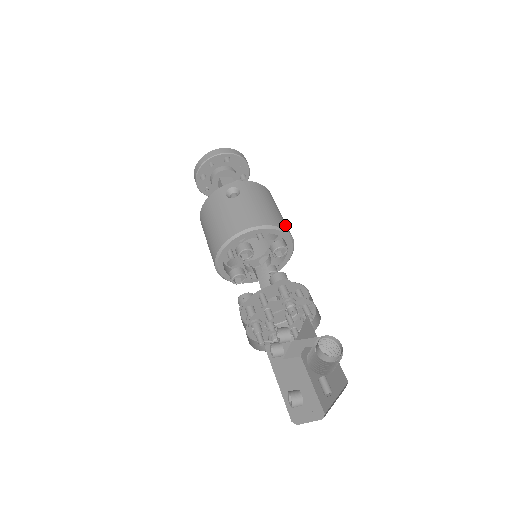
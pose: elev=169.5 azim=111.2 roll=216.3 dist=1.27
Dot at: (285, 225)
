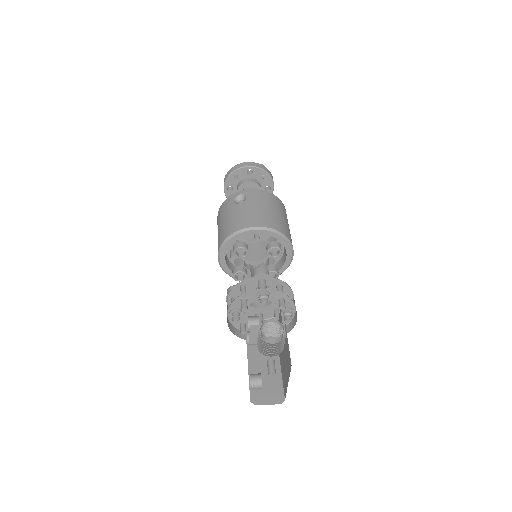
Dot at: (283, 228)
